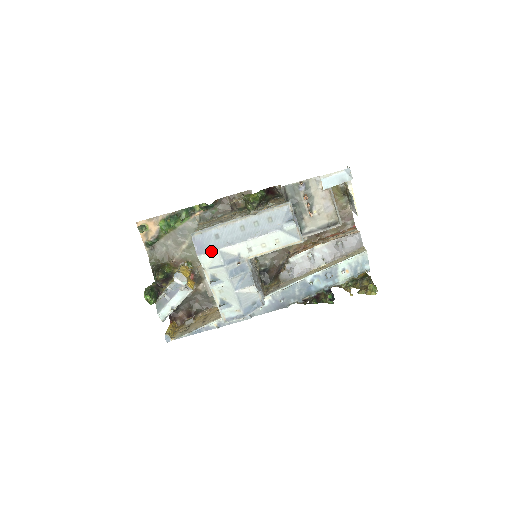
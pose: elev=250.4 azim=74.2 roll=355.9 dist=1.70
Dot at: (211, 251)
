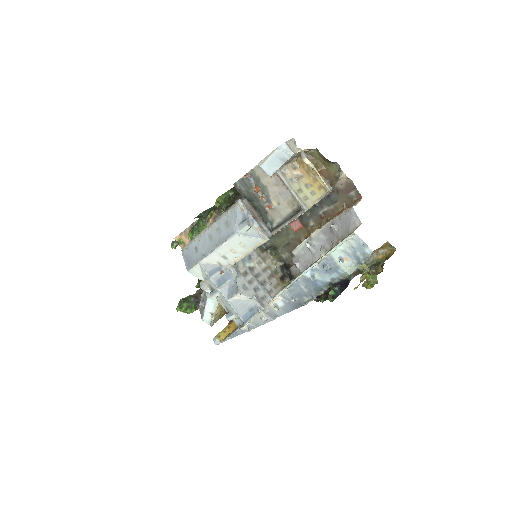
Dot at: (195, 265)
